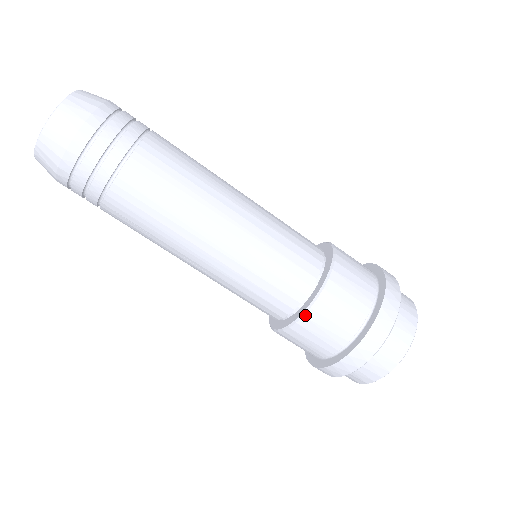
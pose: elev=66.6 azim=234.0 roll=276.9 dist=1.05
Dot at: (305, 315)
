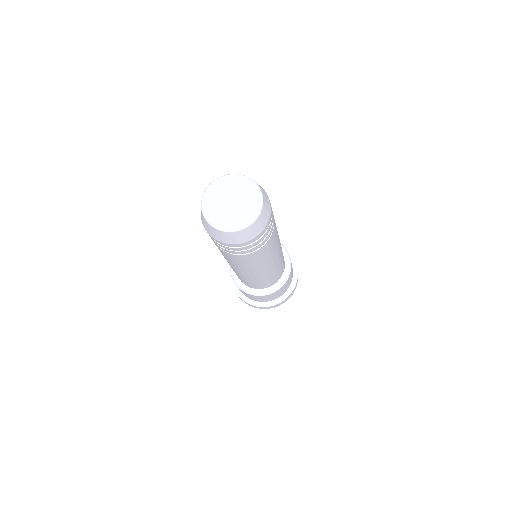
Dot at: (237, 286)
